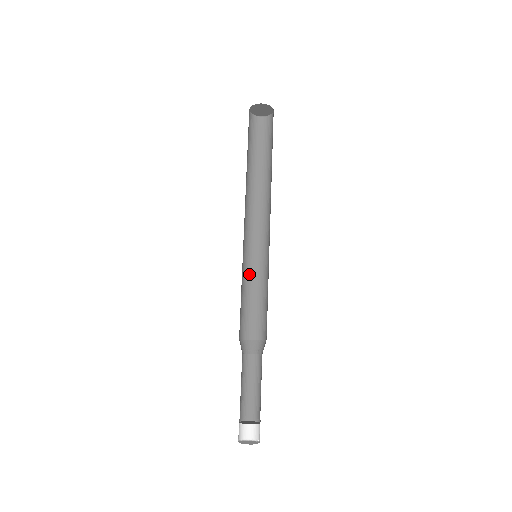
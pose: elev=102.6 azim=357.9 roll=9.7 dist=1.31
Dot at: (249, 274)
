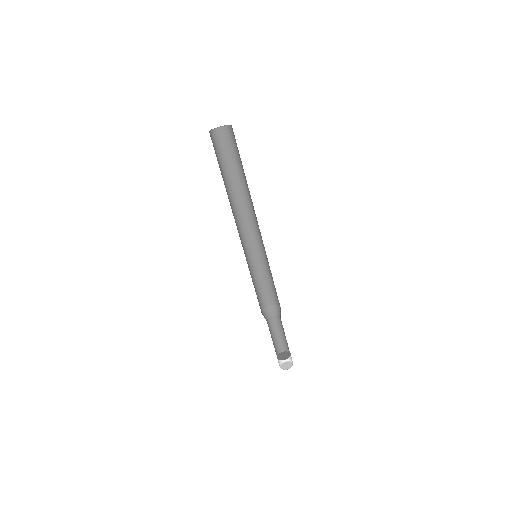
Dot at: (256, 264)
